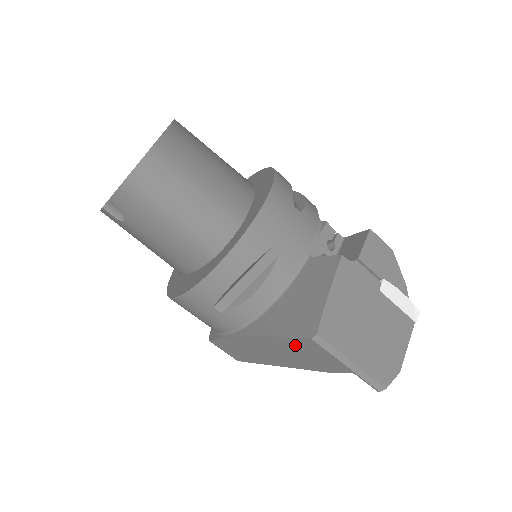
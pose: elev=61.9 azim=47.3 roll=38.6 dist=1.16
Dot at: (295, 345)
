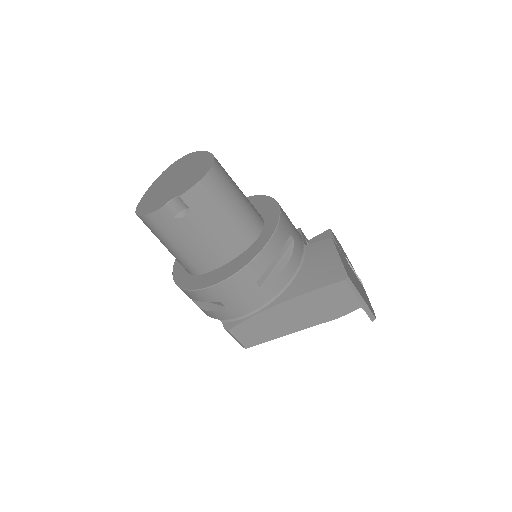
Dot at: (326, 294)
